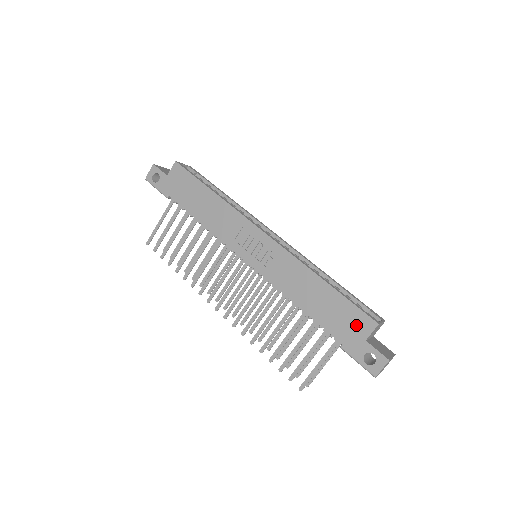
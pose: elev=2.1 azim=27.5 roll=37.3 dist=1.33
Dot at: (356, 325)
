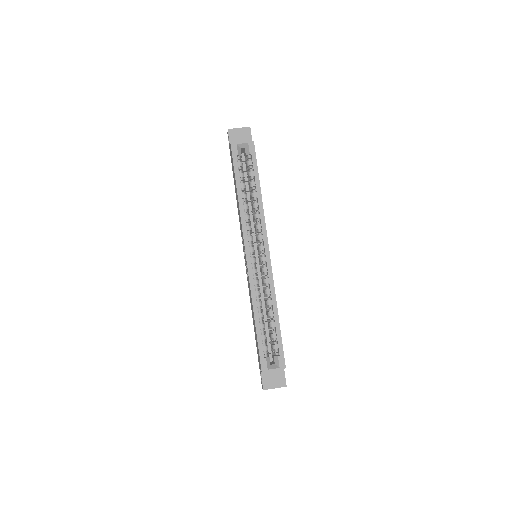
Dot at: occluded
